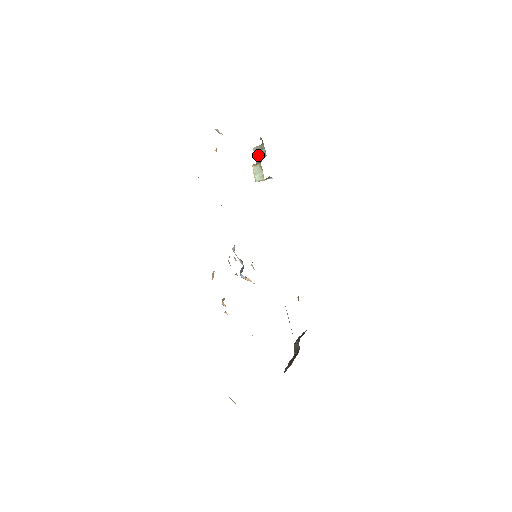
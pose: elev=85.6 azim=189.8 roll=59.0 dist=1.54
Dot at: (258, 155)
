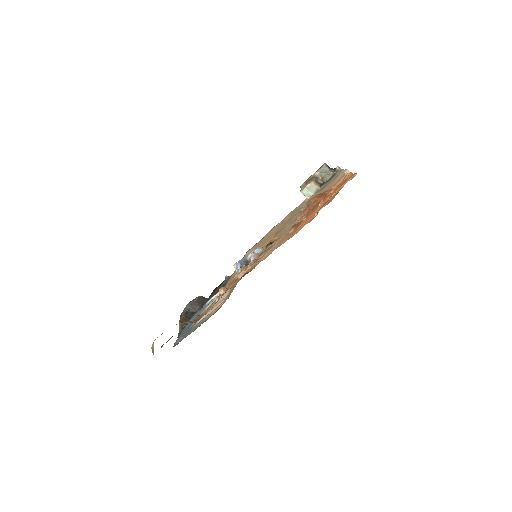
Dot at: (321, 173)
